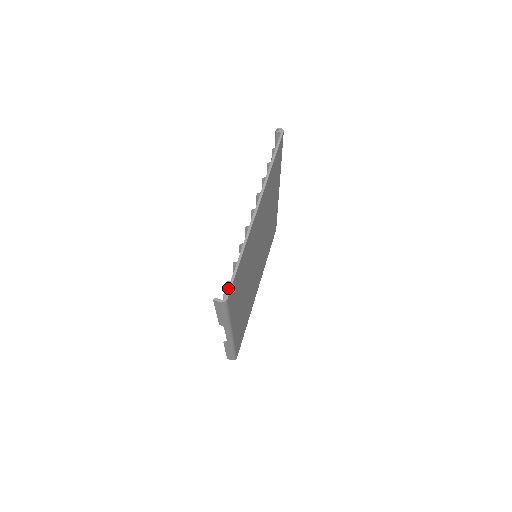
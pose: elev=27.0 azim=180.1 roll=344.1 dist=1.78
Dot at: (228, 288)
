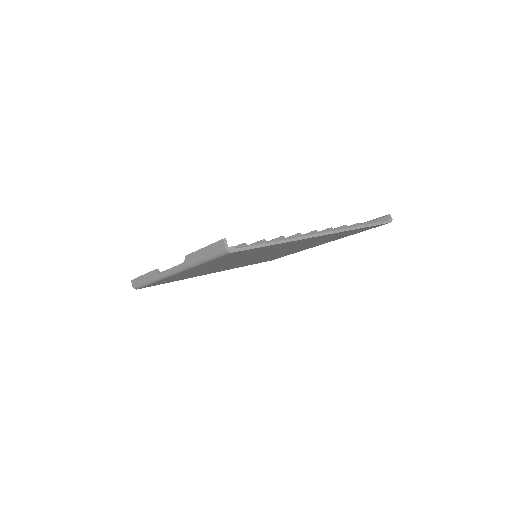
Dot at: (242, 247)
